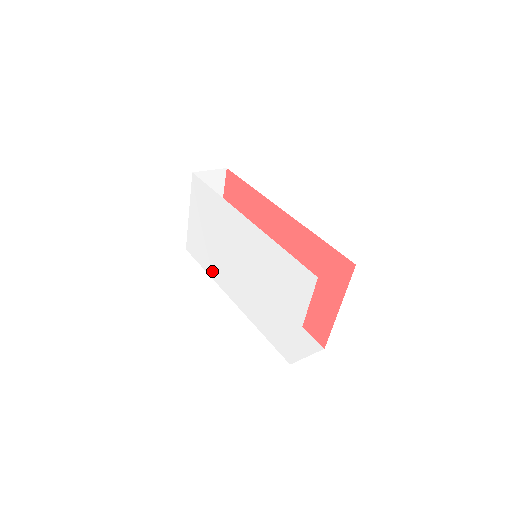
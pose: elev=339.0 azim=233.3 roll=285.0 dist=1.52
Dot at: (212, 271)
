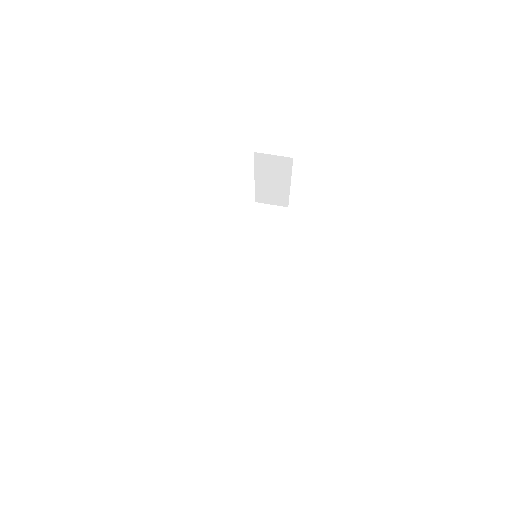
Dot at: occluded
